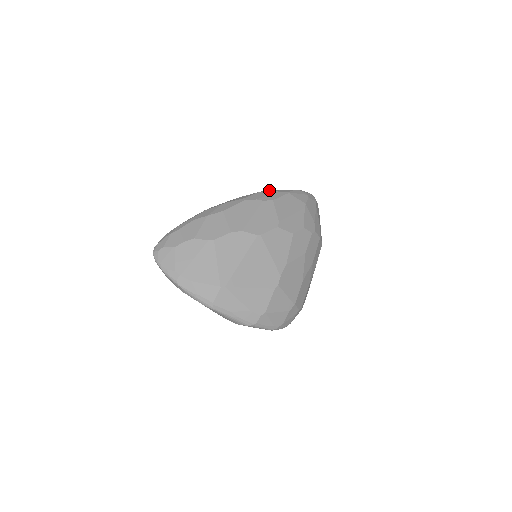
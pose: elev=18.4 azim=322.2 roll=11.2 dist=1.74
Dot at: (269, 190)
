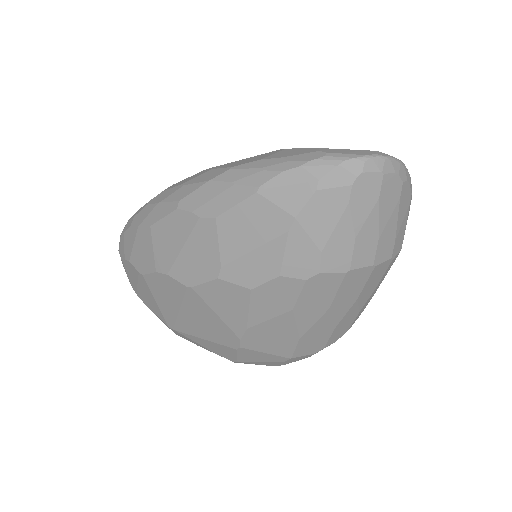
Dot at: (233, 169)
